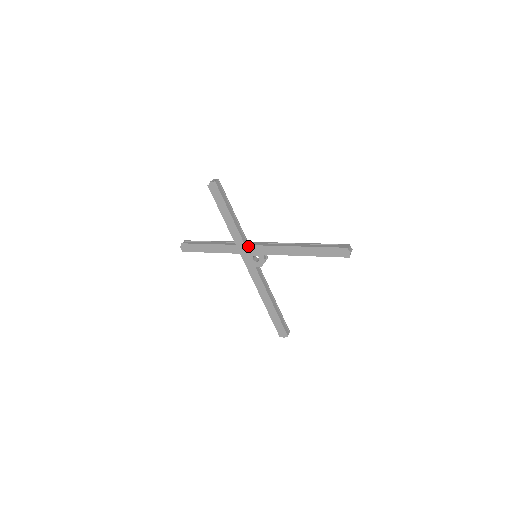
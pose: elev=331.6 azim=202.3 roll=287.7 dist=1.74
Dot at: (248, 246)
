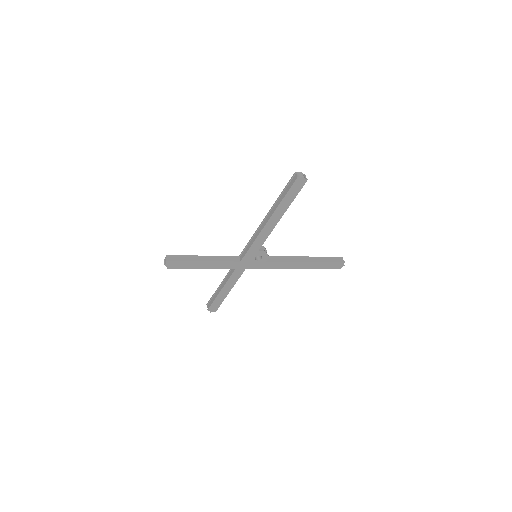
Dot at: (243, 260)
